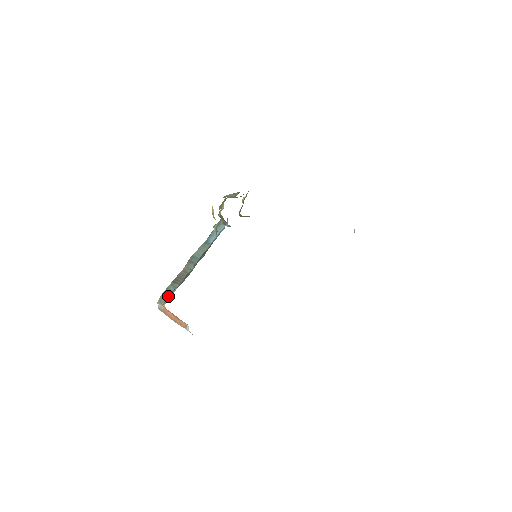
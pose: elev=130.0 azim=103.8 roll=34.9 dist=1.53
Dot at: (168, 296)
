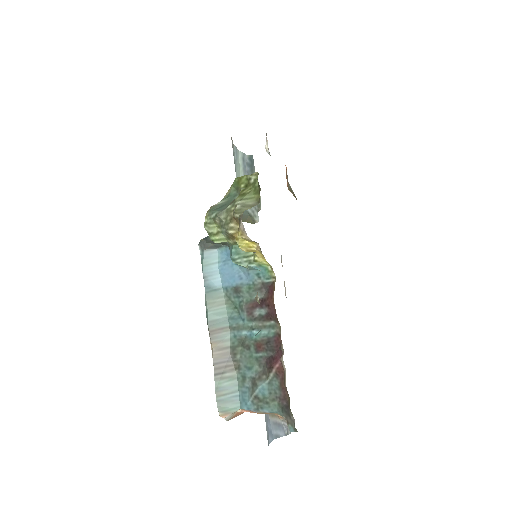
Dot at: (270, 397)
